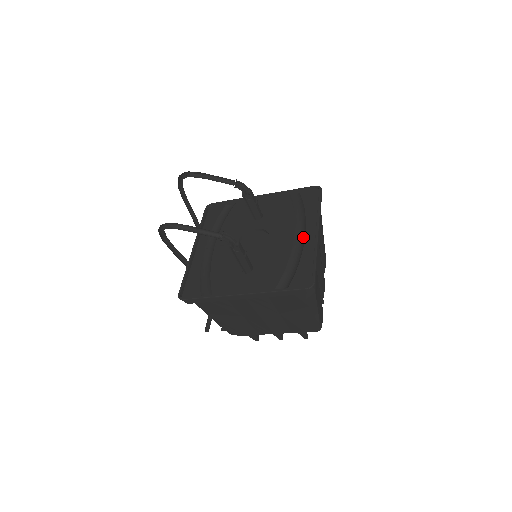
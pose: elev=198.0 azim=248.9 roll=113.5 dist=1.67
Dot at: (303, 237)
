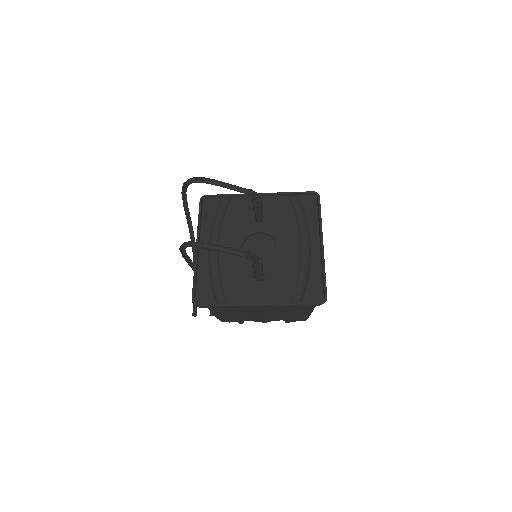
Dot at: (308, 247)
